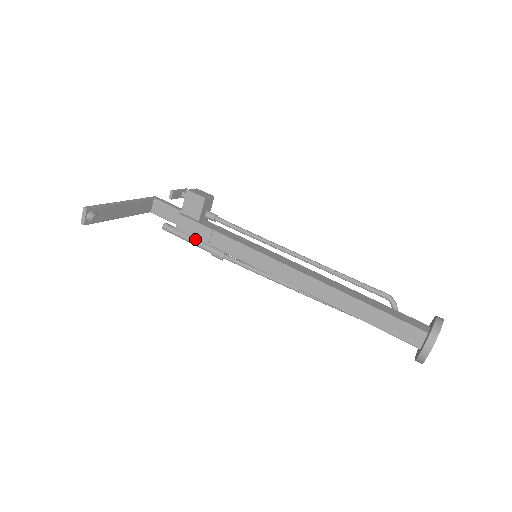
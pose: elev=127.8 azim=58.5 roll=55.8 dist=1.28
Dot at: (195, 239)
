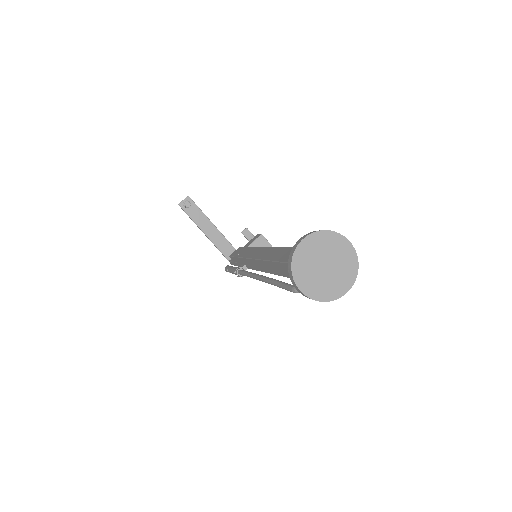
Dot at: occluded
